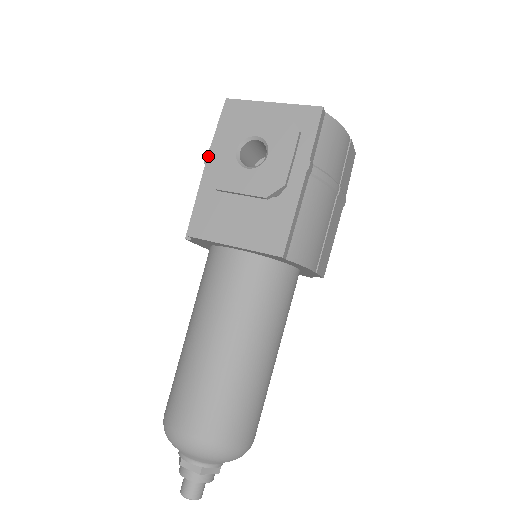
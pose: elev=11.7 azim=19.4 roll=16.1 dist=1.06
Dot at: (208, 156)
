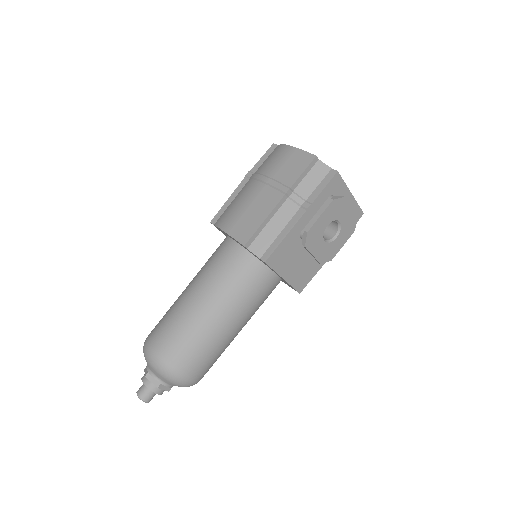
Dot at: (307, 210)
